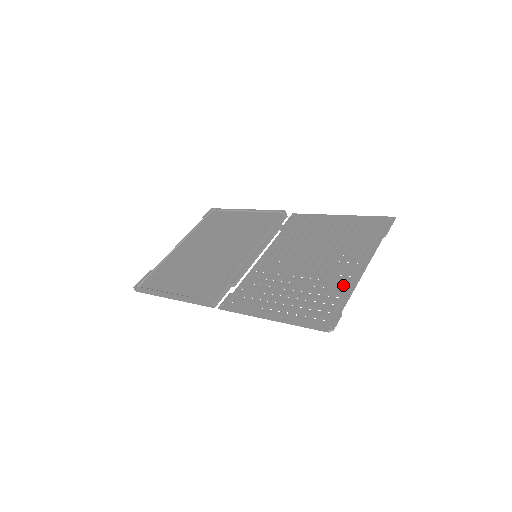
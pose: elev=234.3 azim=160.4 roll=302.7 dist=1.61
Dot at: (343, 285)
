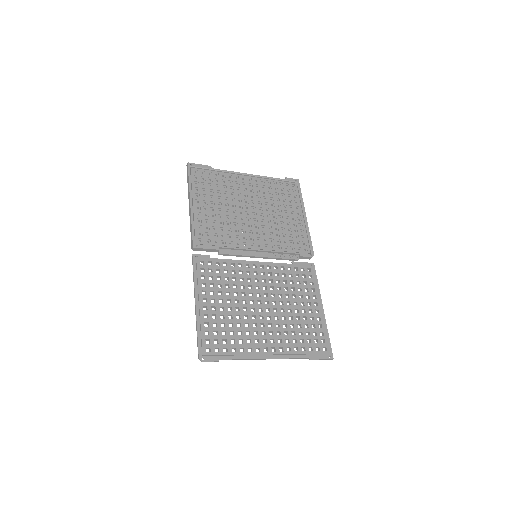
Dot at: (246, 350)
